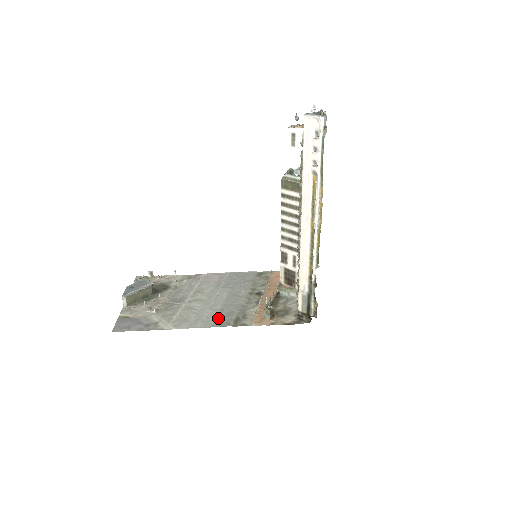
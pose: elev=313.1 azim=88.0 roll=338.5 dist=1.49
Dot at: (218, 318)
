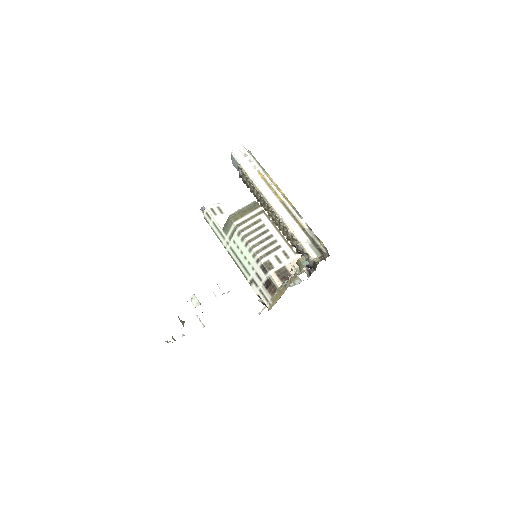
Dot at: occluded
